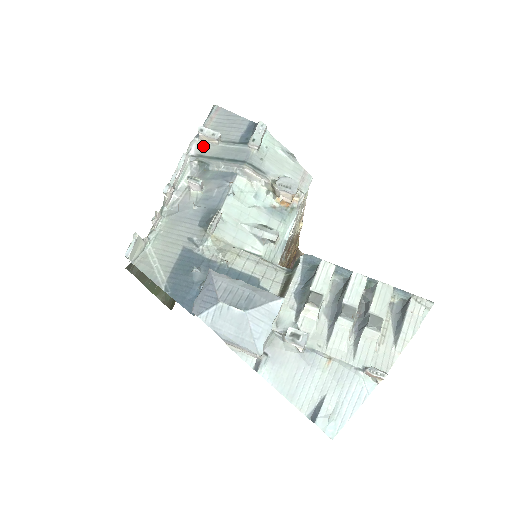
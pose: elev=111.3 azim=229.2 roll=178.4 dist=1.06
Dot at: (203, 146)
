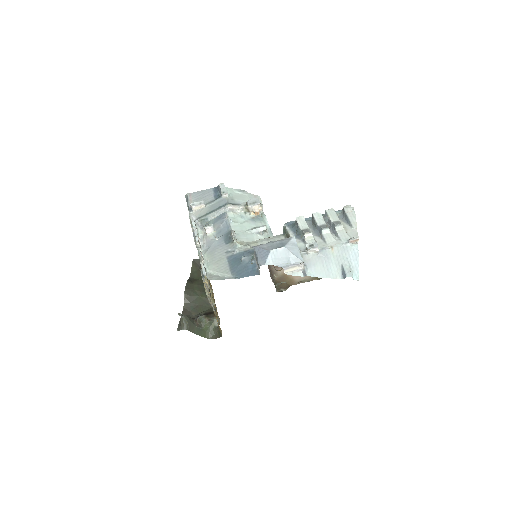
Dot at: (197, 213)
